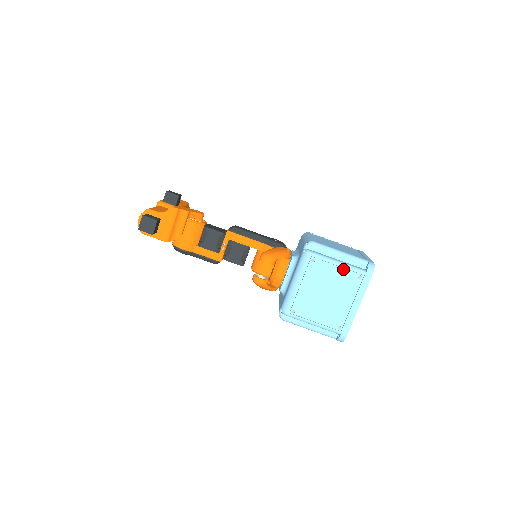
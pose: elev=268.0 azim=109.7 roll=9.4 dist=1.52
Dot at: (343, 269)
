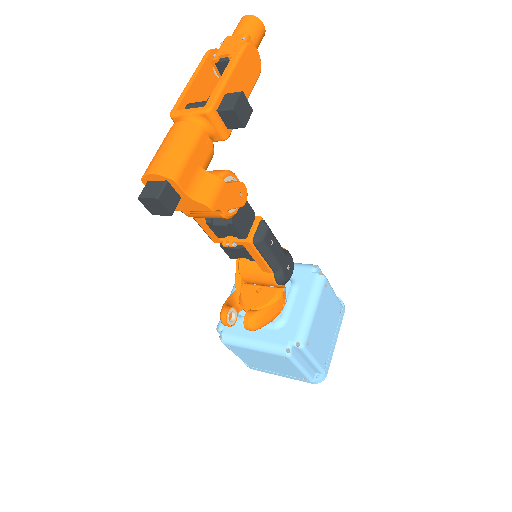
Dot at: (299, 372)
